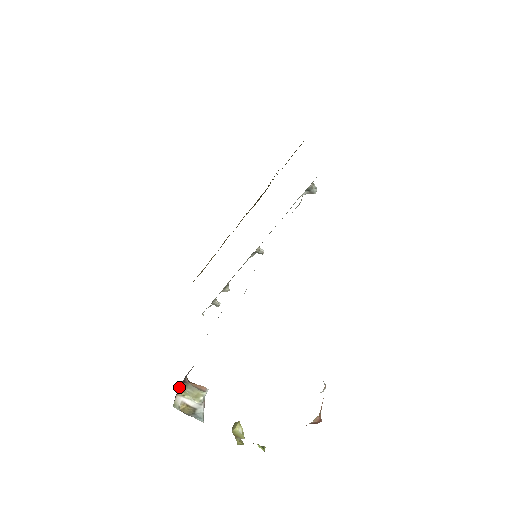
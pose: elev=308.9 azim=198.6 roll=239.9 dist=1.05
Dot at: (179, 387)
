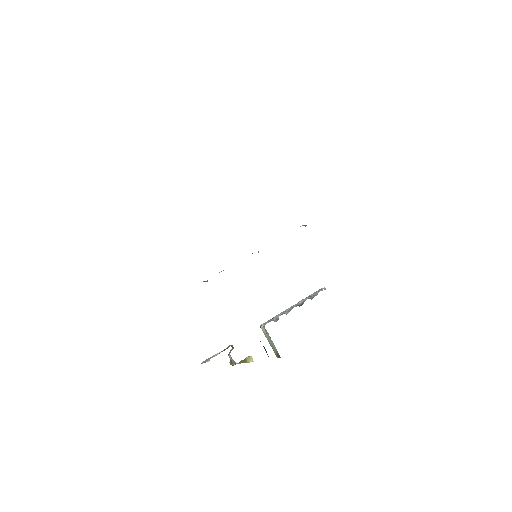
Dot at: occluded
